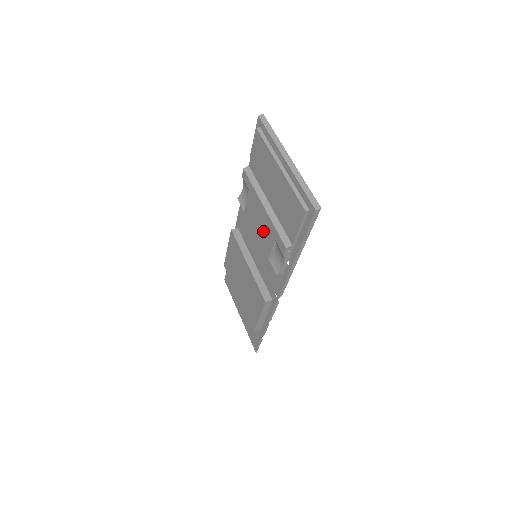
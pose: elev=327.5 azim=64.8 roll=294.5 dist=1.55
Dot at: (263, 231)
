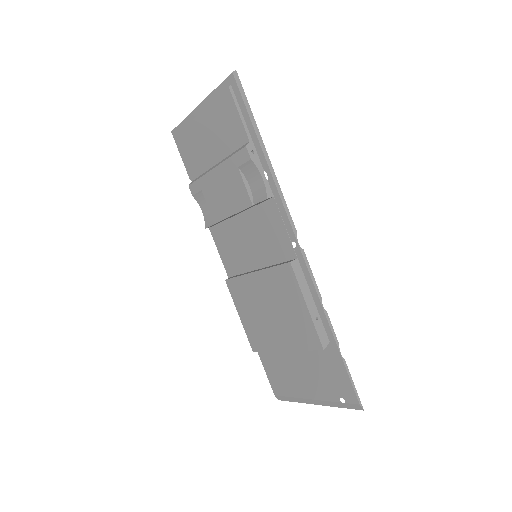
Dot at: (230, 190)
